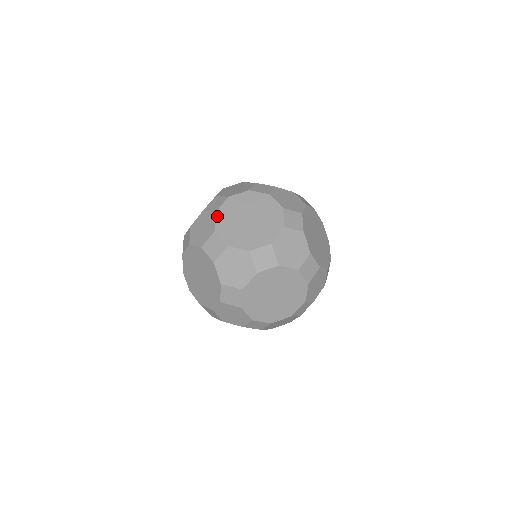
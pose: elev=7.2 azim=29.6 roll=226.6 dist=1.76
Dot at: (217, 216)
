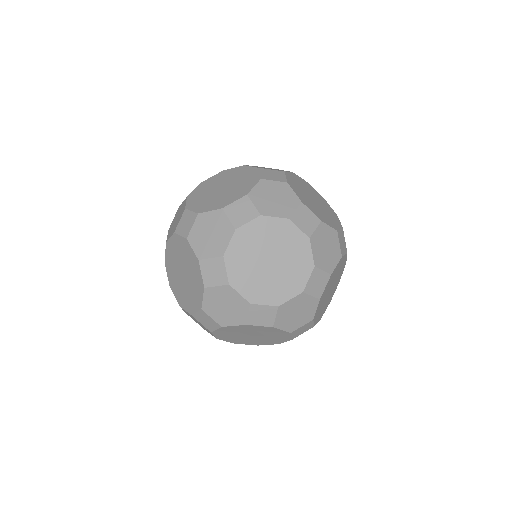
Dot at: (292, 187)
